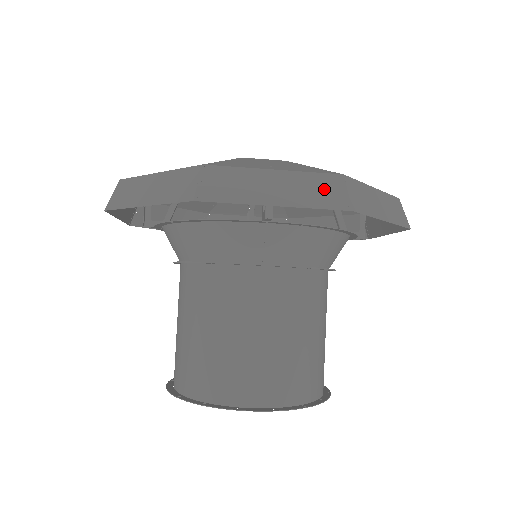
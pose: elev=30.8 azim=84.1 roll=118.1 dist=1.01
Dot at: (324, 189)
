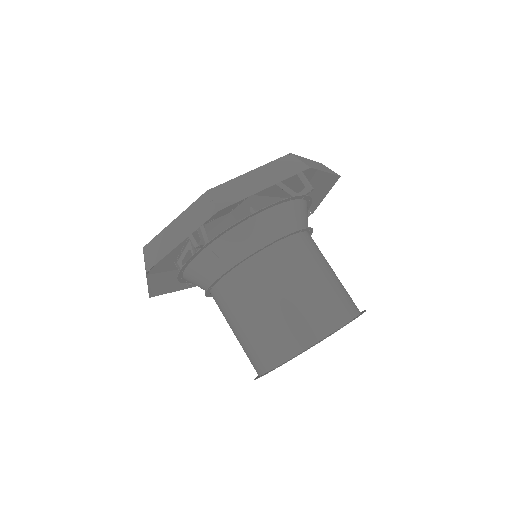
Dot at: (200, 210)
